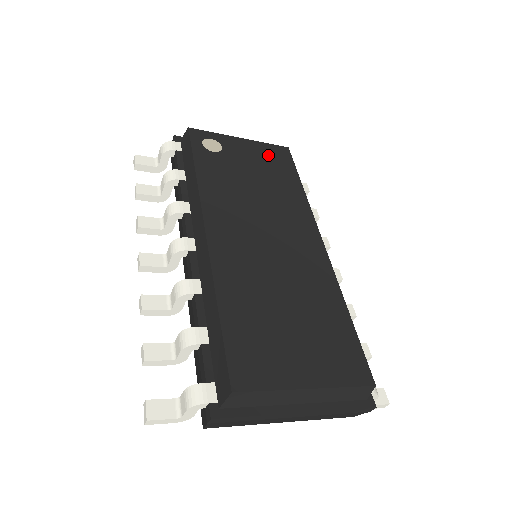
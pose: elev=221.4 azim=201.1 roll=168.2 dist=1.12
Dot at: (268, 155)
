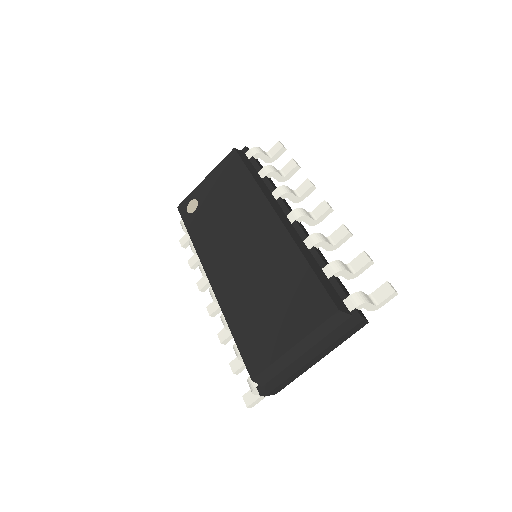
Dot at: (224, 173)
